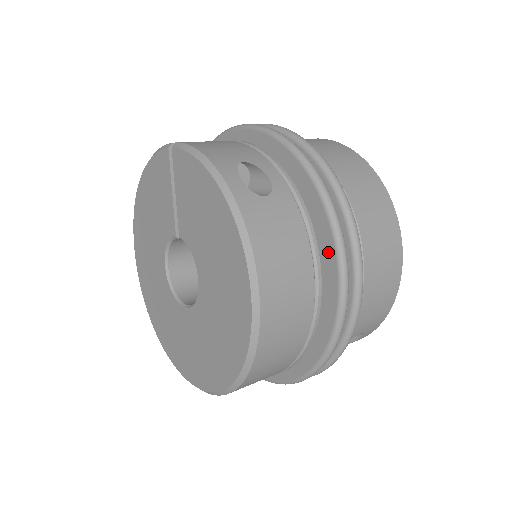
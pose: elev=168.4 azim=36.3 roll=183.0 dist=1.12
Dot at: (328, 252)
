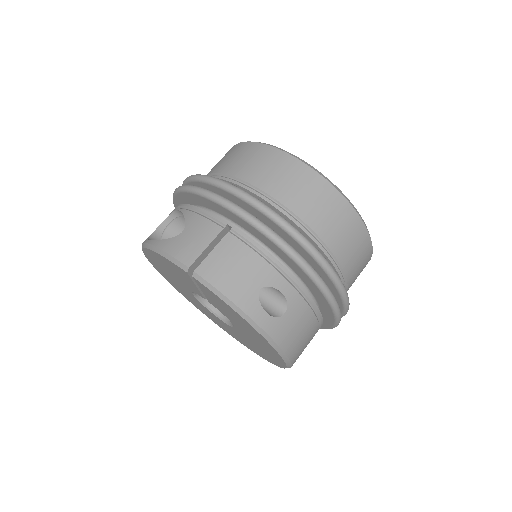
Dot at: (327, 310)
